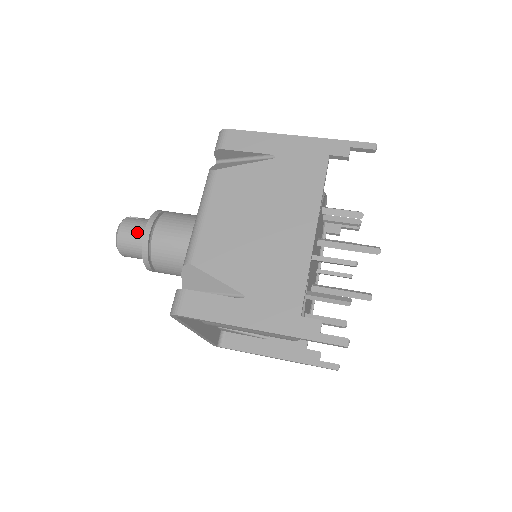
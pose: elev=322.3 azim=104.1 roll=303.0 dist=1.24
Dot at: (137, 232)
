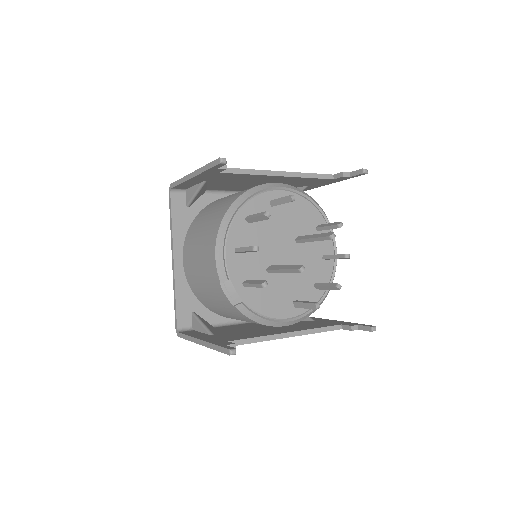
Dot at: occluded
